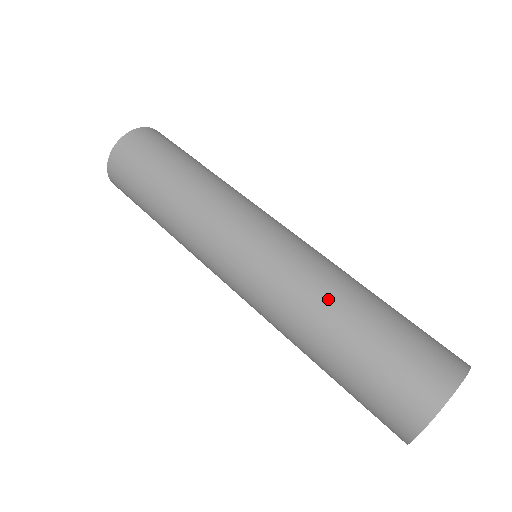
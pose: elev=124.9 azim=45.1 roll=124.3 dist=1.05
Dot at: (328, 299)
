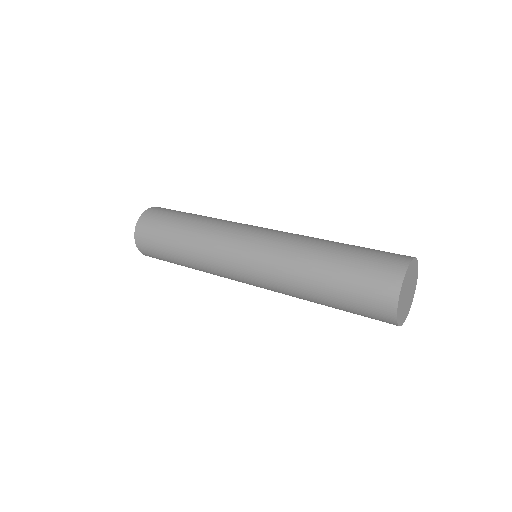
Dot at: (306, 260)
